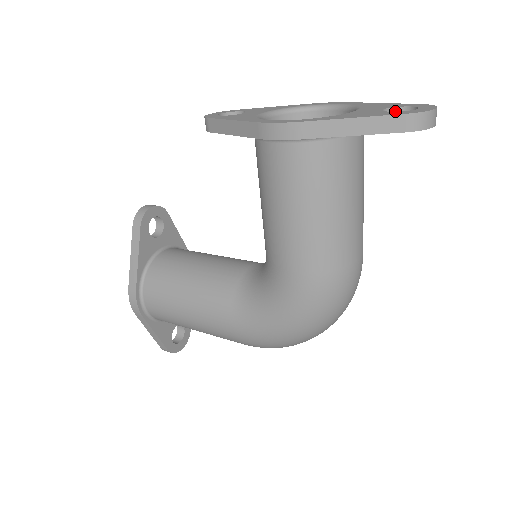
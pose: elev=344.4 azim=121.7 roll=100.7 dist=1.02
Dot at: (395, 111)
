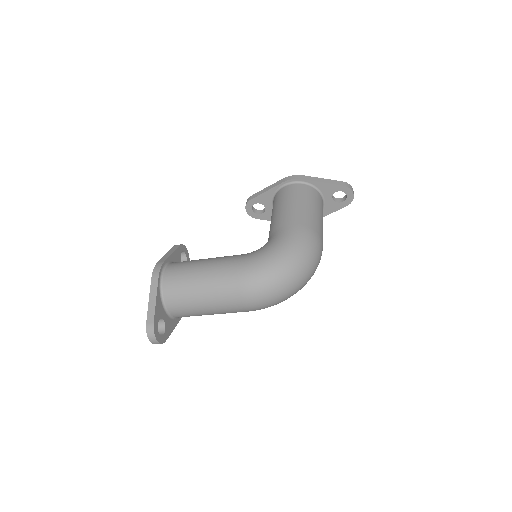
Dot at: (336, 199)
